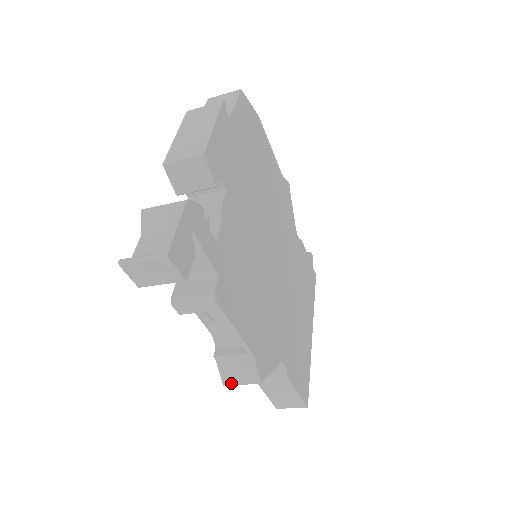
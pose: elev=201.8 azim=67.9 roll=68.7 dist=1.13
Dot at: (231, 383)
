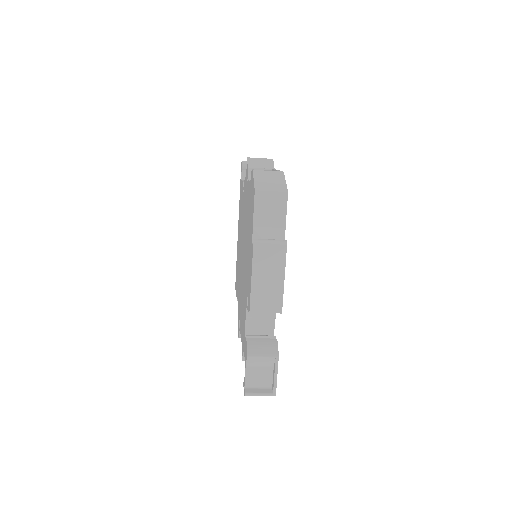
Dot at: occluded
